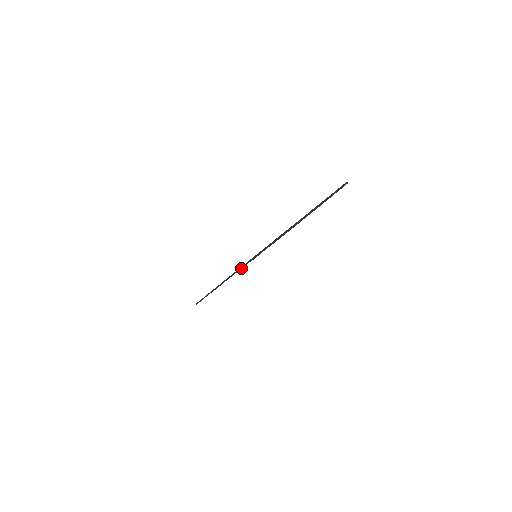
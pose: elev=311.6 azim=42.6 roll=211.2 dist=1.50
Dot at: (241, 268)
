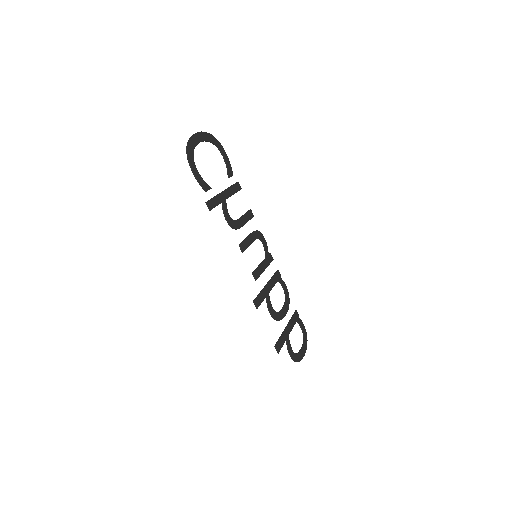
Dot at: (254, 271)
